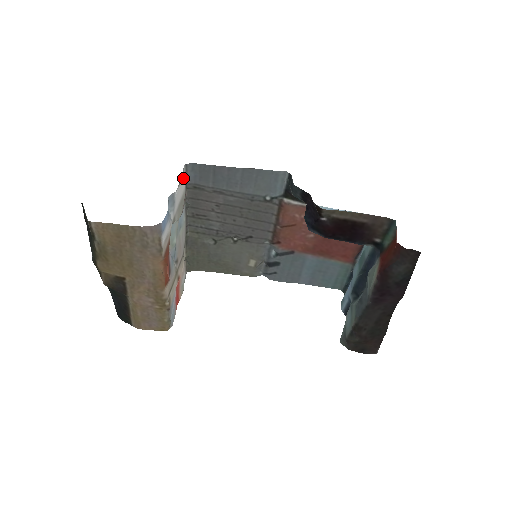
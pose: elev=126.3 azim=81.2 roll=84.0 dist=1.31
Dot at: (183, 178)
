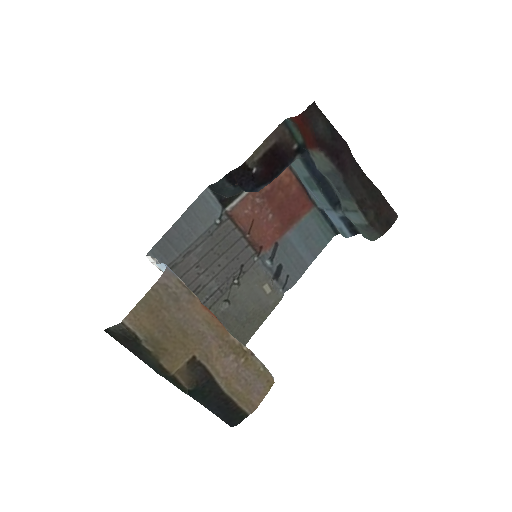
Dot at: (154, 263)
